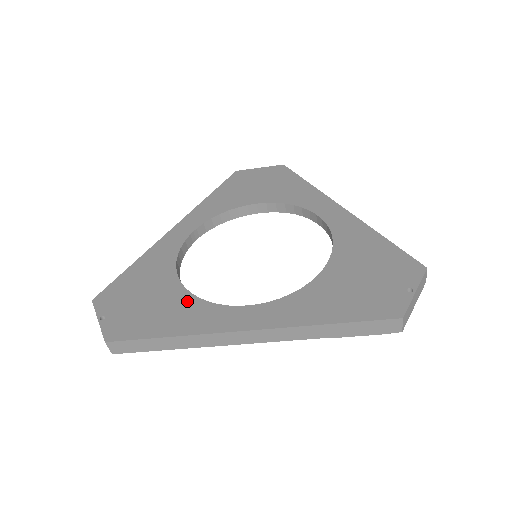
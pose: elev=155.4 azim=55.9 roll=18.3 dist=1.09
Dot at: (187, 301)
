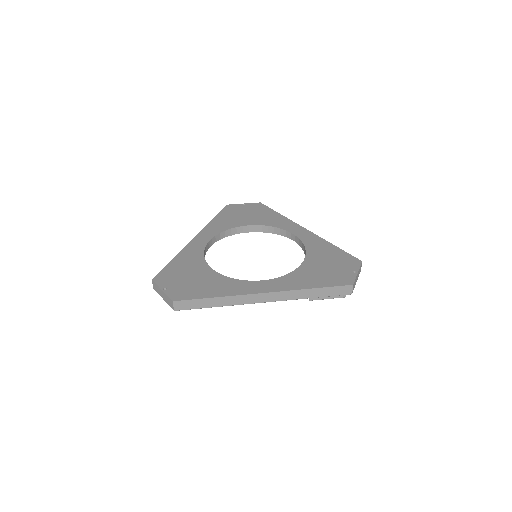
Dot at: (221, 279)
